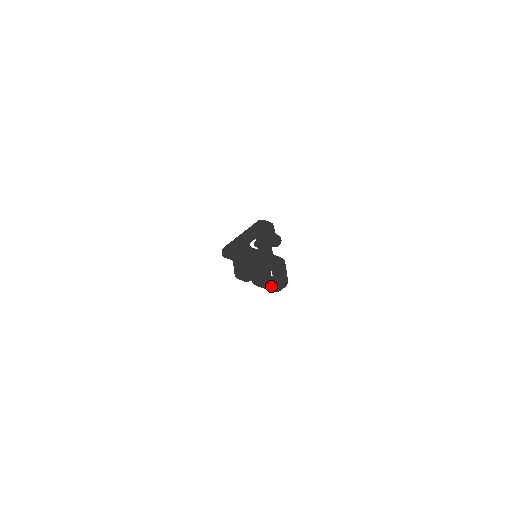
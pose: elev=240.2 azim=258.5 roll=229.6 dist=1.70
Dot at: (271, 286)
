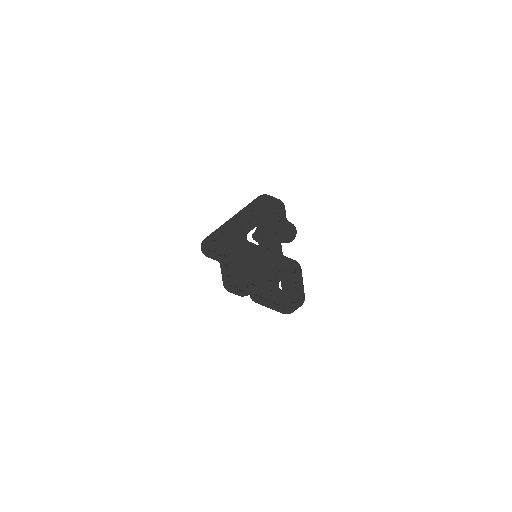
Dot at: (279, 305)
